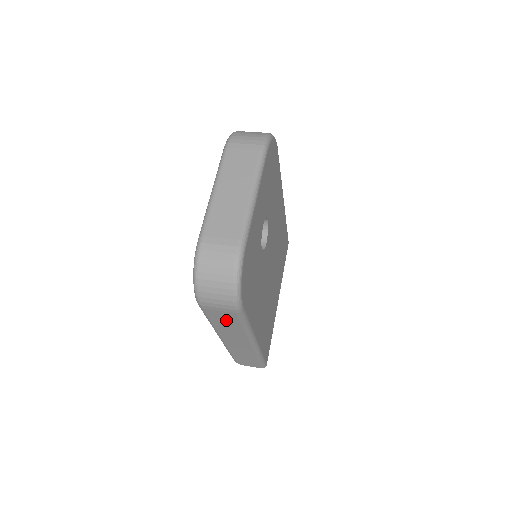
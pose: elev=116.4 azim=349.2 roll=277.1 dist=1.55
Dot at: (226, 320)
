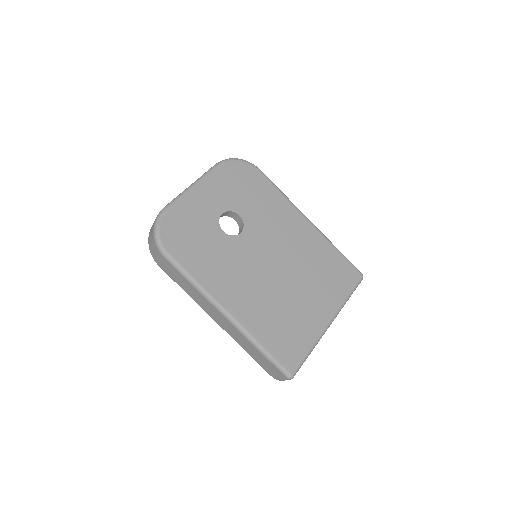
Dot at: (178, 277)
